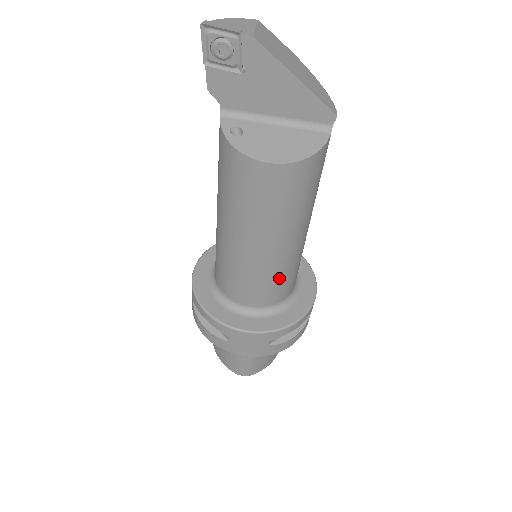
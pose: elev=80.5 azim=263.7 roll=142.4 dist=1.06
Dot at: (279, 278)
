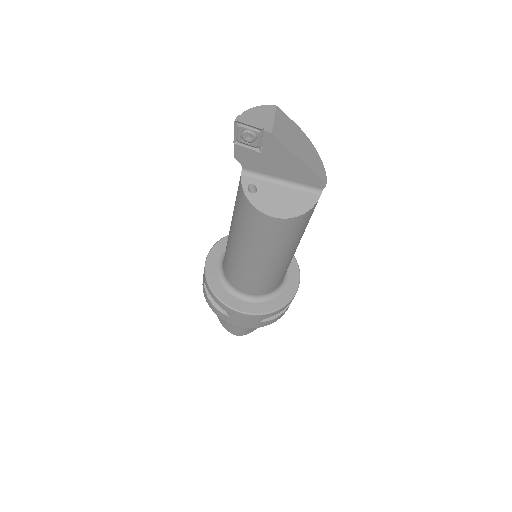
Dot at: (272, 279)
